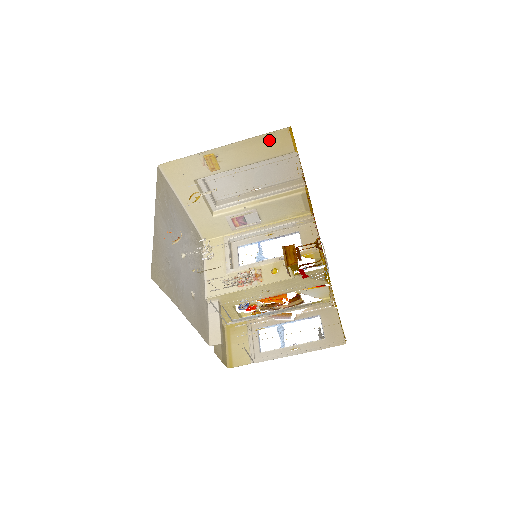
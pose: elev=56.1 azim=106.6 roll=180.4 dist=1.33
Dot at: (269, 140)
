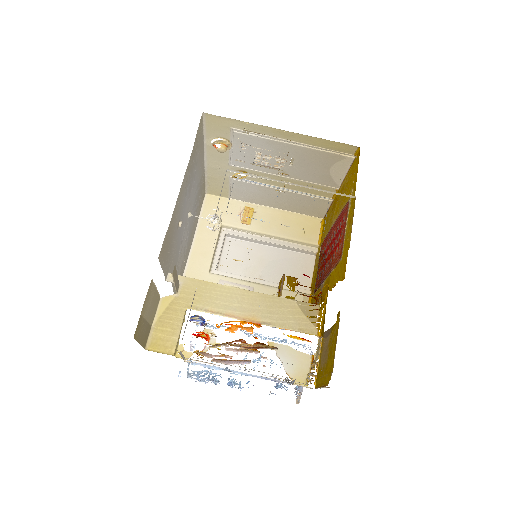
Dot at: (302, 222)
